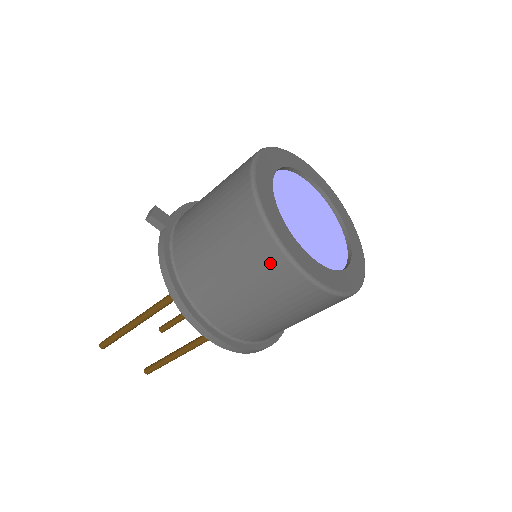
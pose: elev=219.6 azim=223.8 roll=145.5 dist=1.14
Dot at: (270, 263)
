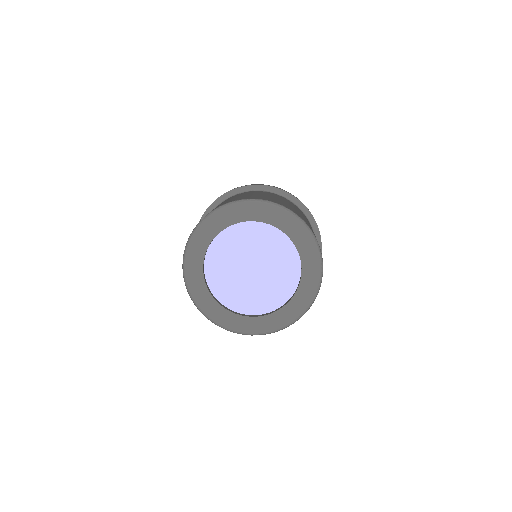
Dot at: occluded
